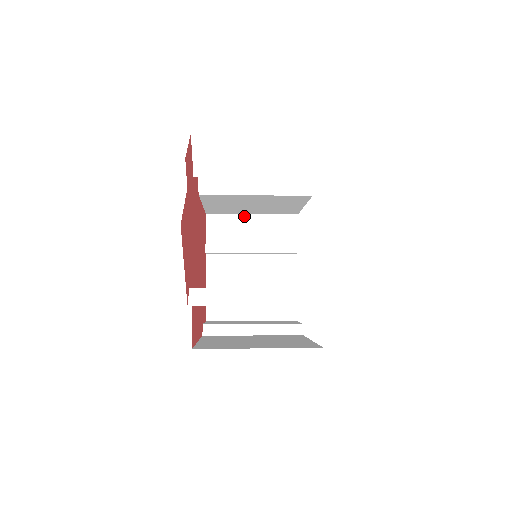
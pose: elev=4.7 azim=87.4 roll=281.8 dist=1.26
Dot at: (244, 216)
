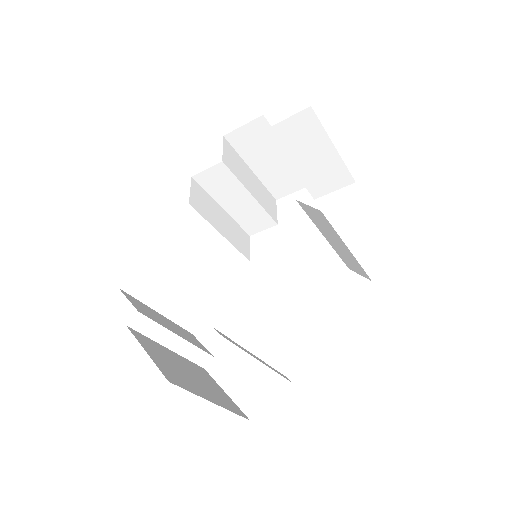
Dot at: (153, 310)
